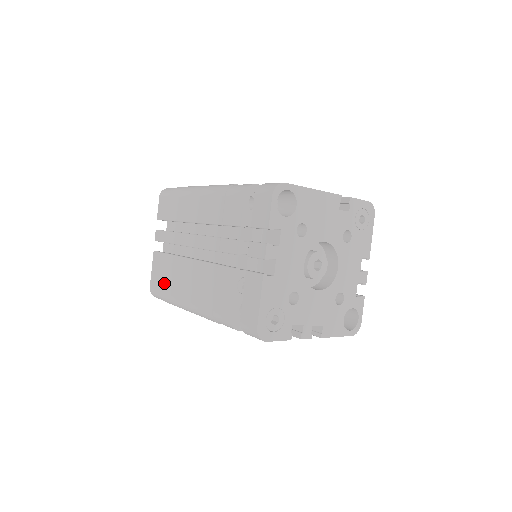
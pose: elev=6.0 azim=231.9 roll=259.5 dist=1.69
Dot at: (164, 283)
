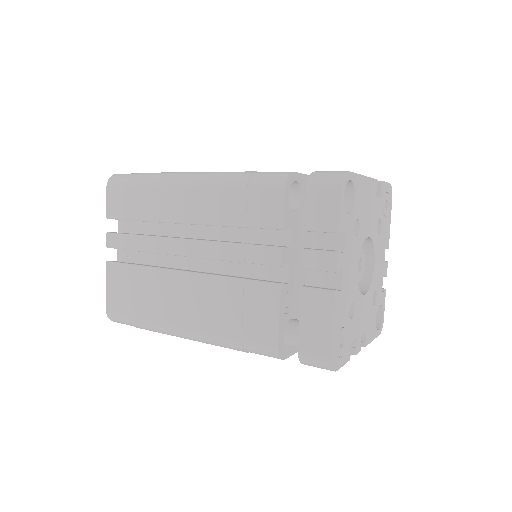
Dot at: (137, 305)
